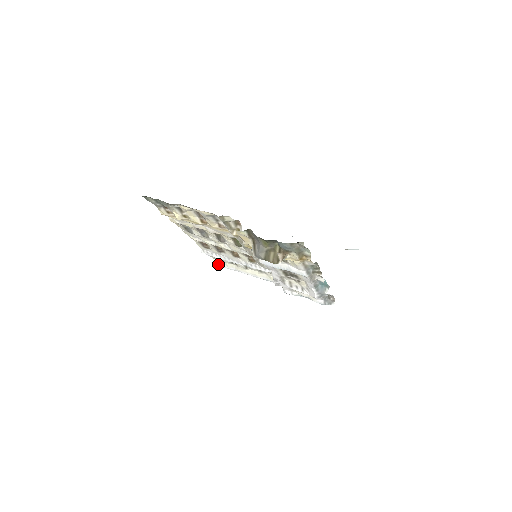
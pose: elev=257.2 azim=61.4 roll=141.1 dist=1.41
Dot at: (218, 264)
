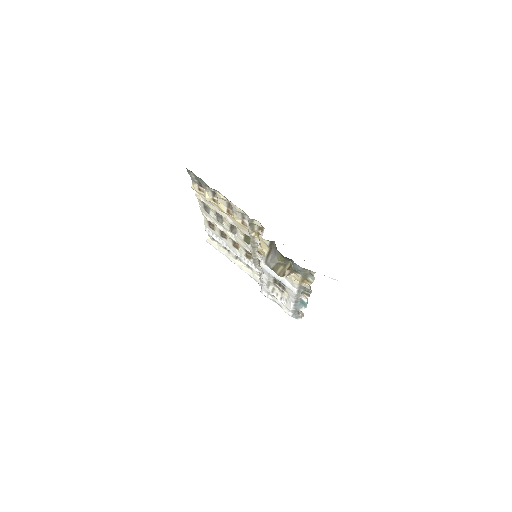
Dot at: (211, 243)
